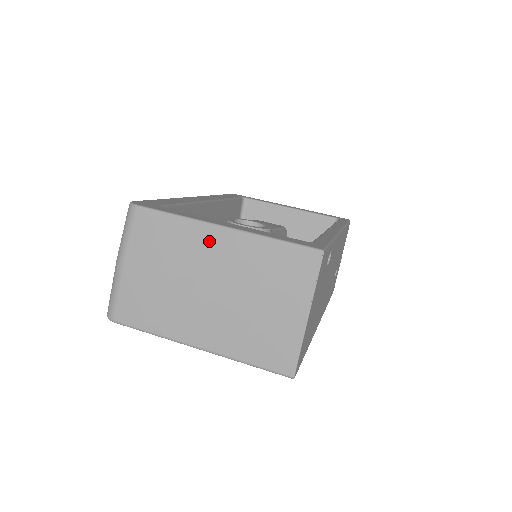
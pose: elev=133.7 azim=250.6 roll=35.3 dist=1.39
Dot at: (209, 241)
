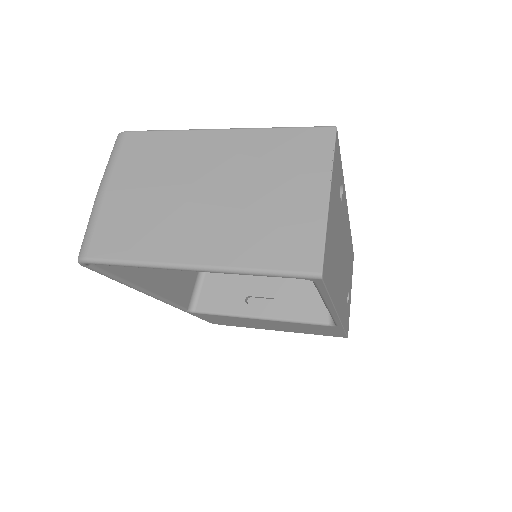
Dot at: (206, 145)
